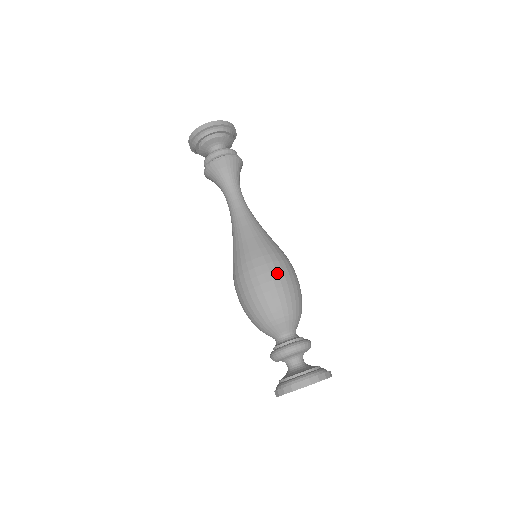
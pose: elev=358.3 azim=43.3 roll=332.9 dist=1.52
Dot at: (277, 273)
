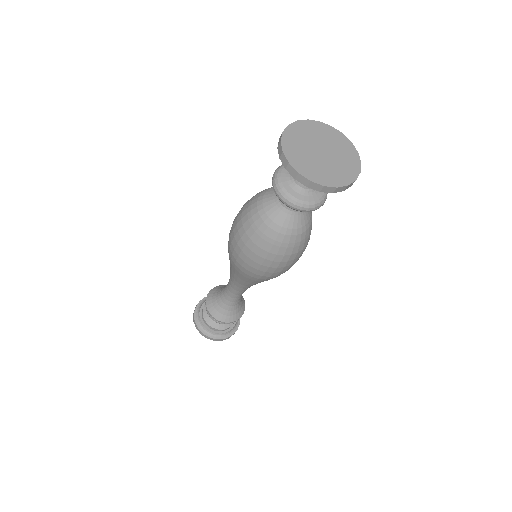
Dot at: occluded
